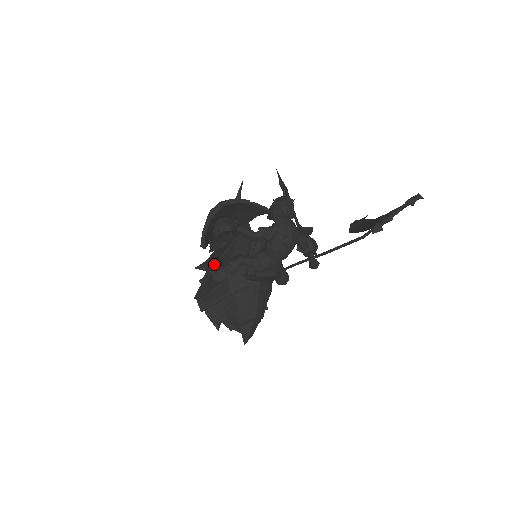
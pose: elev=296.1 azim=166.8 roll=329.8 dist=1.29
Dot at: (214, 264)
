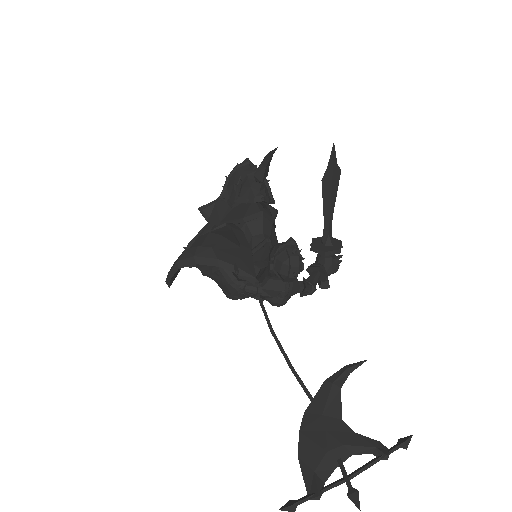
Dot at: occluded
